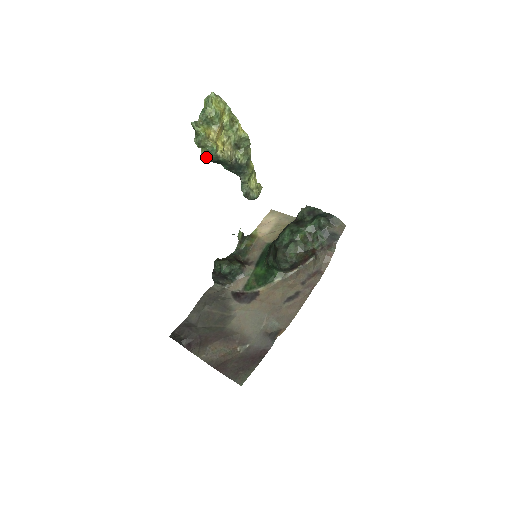
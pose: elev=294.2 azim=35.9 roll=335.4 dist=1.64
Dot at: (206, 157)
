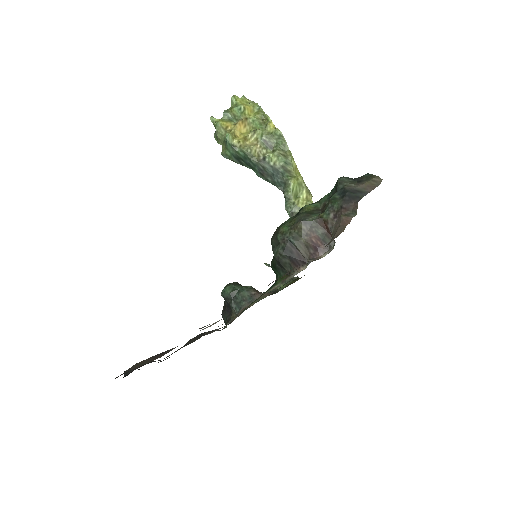
Dot at: (225, 152)
